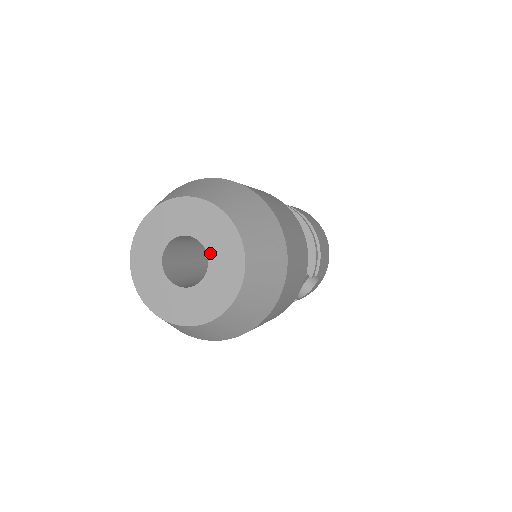
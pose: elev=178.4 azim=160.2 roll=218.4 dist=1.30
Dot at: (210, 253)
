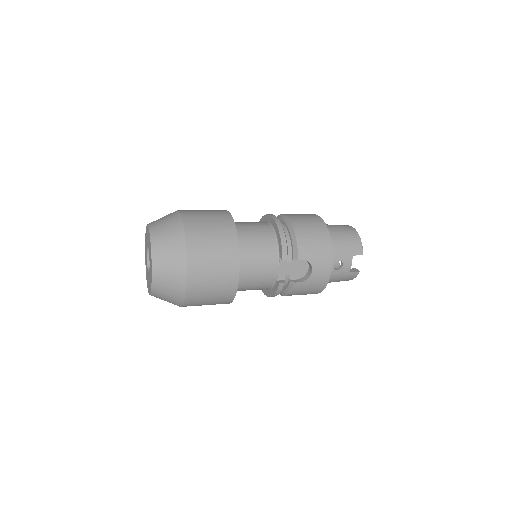
Dot at: (149, 251)
